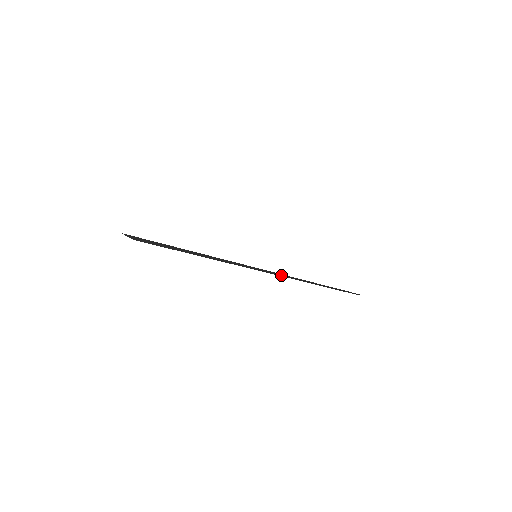
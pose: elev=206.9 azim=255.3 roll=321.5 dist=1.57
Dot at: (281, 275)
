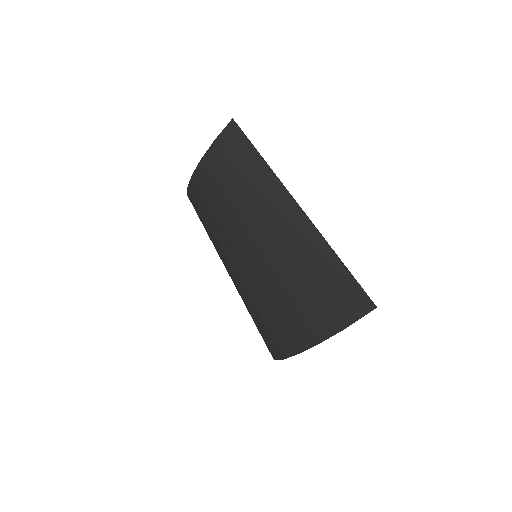
Dot at: (322, 250)
